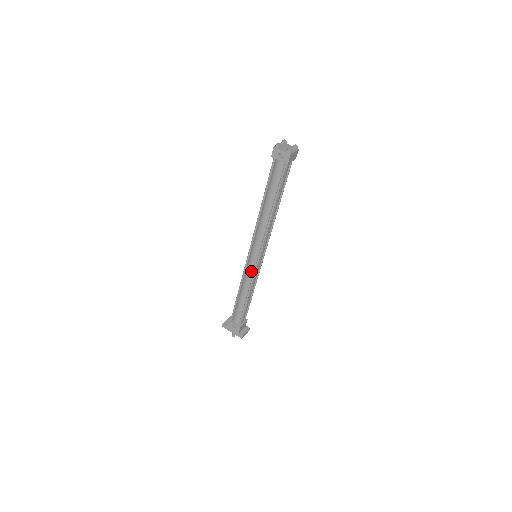
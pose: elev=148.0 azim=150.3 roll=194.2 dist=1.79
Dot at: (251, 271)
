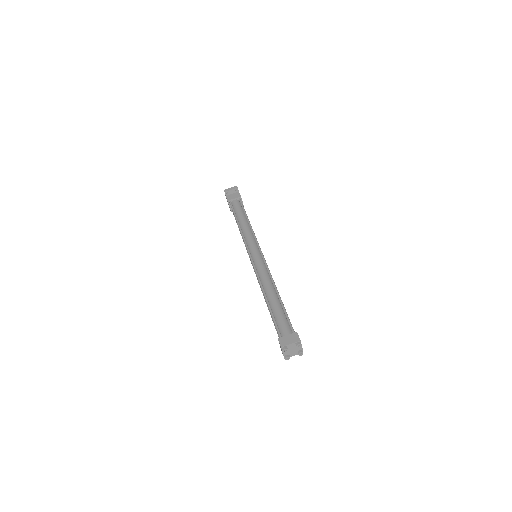
Dot at: occluded
